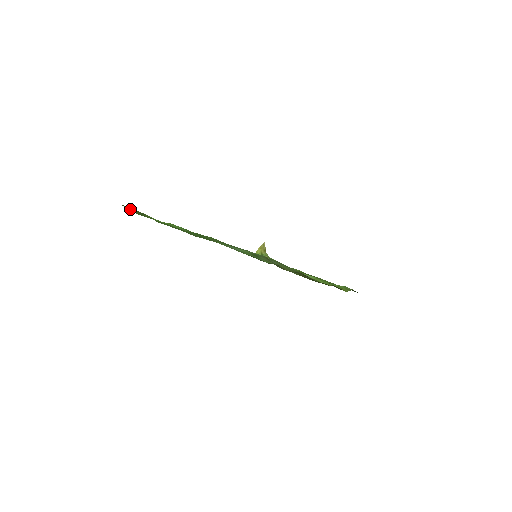
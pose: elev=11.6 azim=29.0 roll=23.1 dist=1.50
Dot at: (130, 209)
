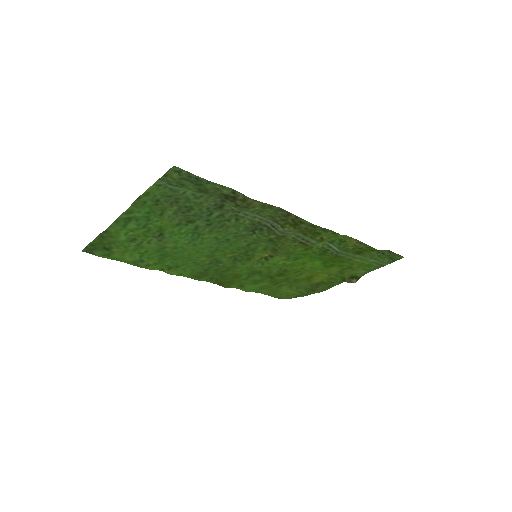
Dot at: (97, 249)
